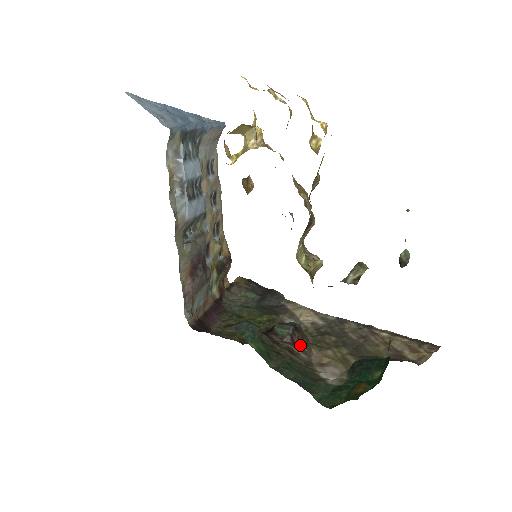
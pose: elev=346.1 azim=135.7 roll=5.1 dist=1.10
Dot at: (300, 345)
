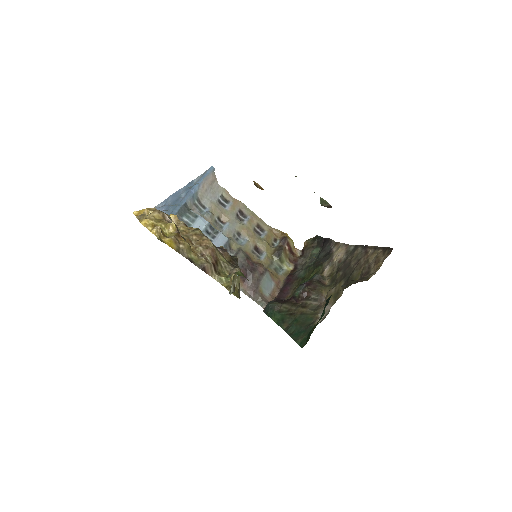
Dot at: (311, 296)
